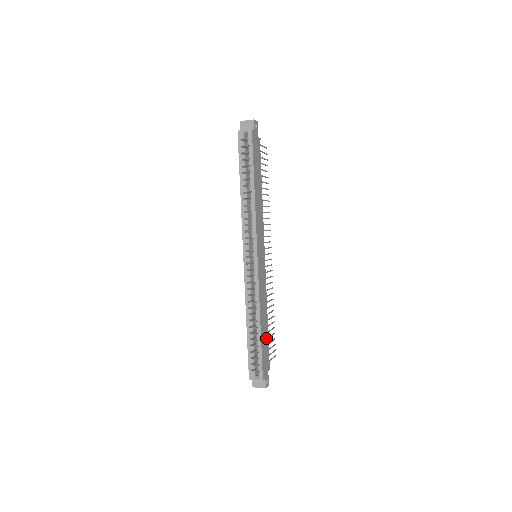
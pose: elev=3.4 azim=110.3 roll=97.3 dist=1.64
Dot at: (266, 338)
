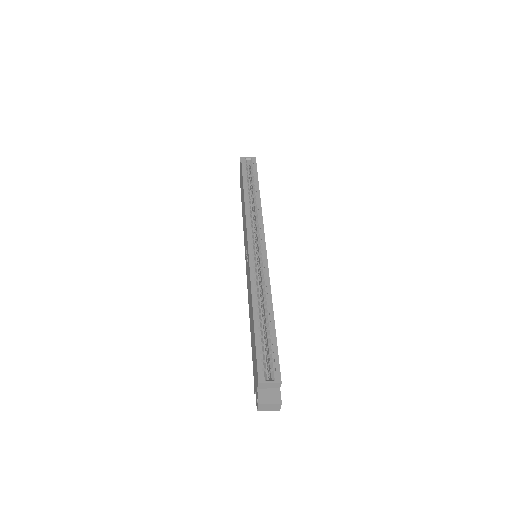
Dot at: occluded
